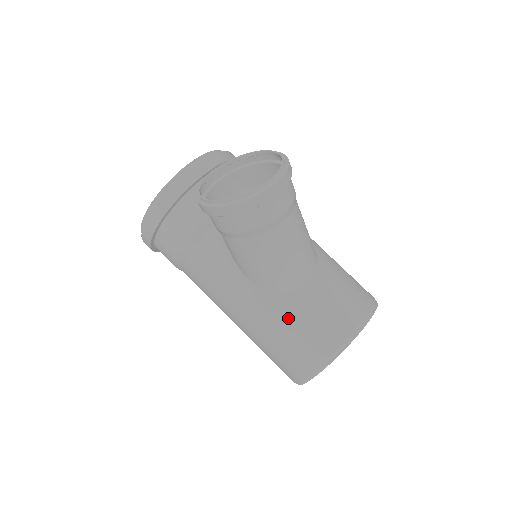
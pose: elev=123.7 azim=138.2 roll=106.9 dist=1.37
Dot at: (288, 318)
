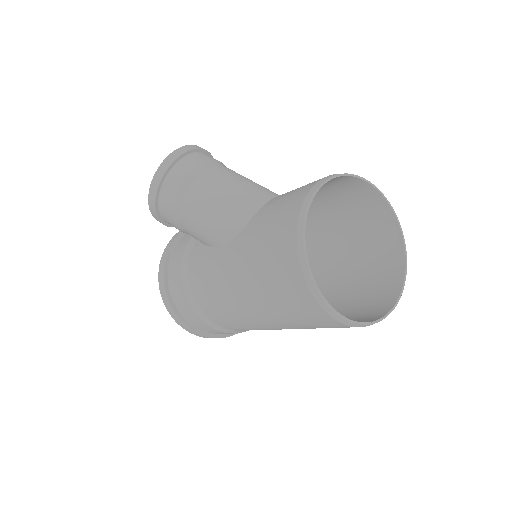
Dot at: (255, 235)
